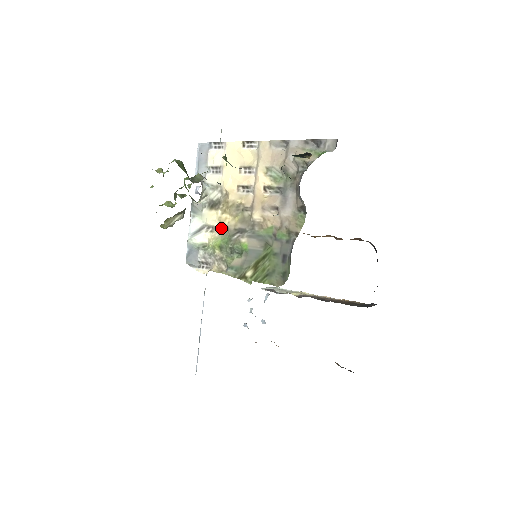
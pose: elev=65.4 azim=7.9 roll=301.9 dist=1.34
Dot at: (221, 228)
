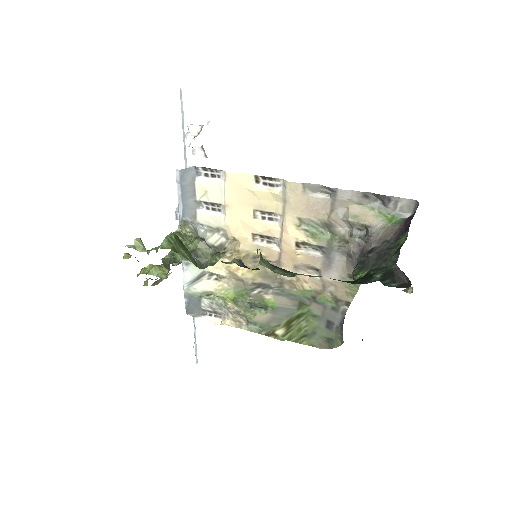
Dot at: (232, 279)
